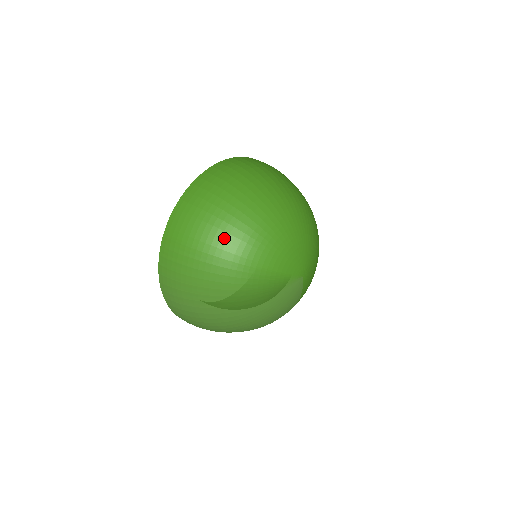
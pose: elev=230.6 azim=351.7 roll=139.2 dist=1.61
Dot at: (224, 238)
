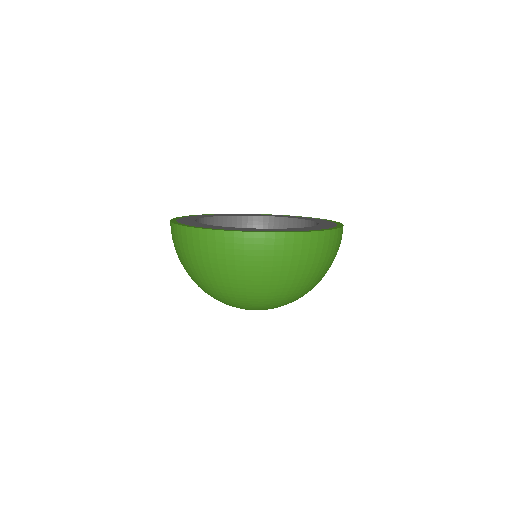
Dot at: occluded
